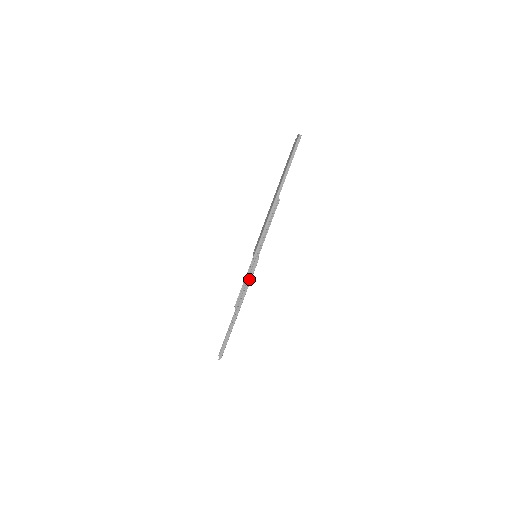
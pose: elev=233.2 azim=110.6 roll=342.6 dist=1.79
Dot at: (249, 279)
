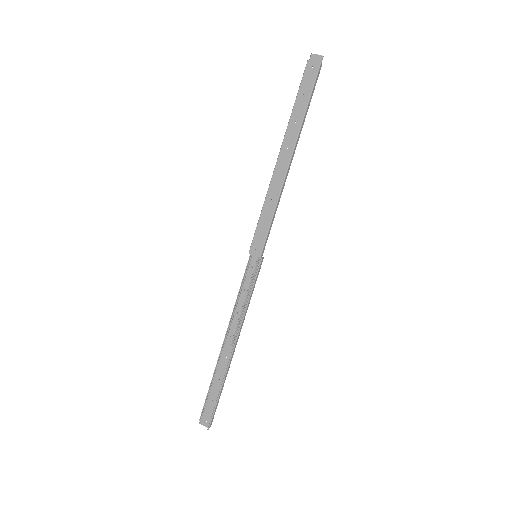
Dot at: (251, 294)
